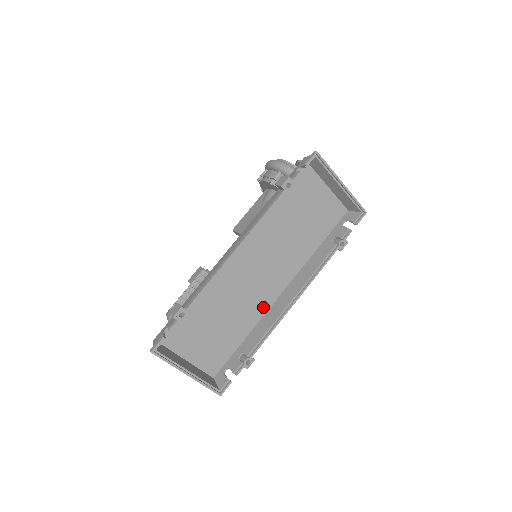
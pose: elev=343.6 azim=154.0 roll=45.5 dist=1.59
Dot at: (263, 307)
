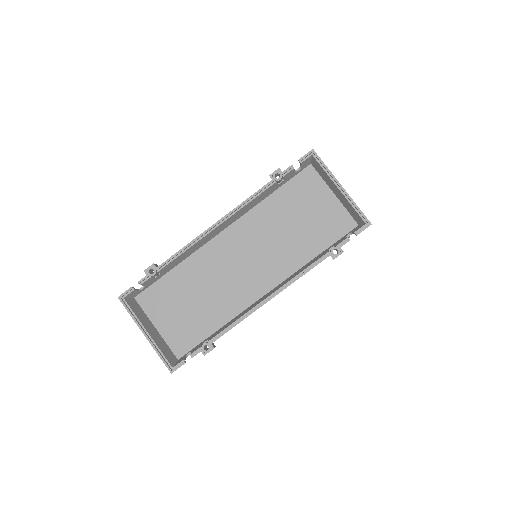
Dot at: (243, 302)
